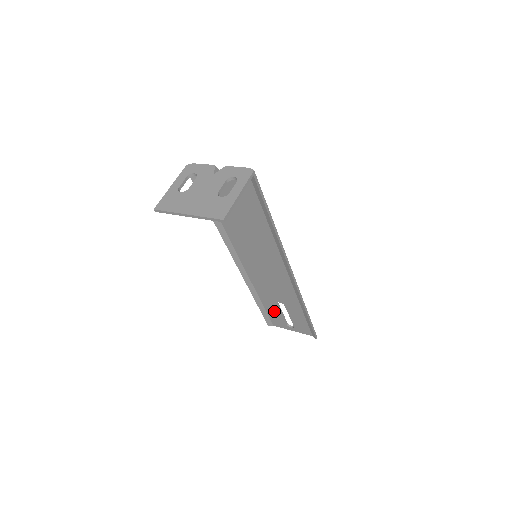
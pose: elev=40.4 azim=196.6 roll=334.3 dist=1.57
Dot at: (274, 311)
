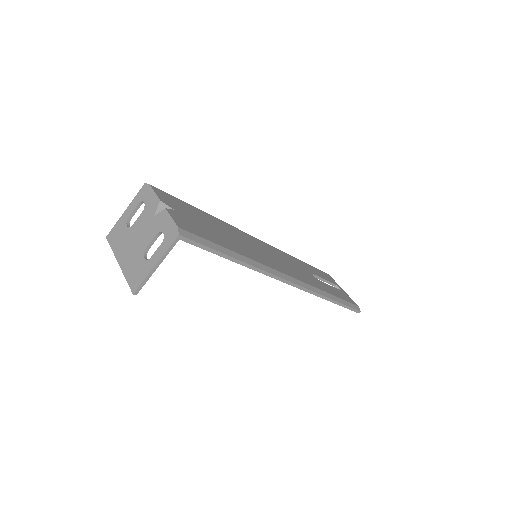
Dot at: occluded
